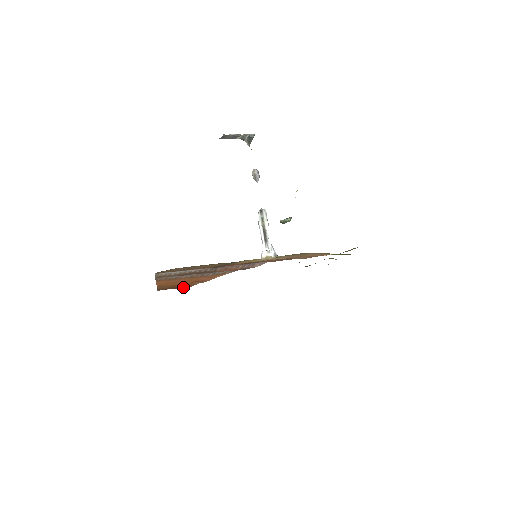
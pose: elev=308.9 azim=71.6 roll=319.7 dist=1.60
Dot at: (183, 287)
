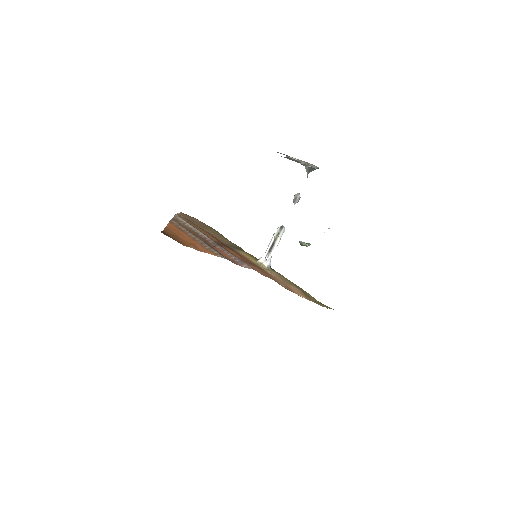
Dot at: (180, 242)
